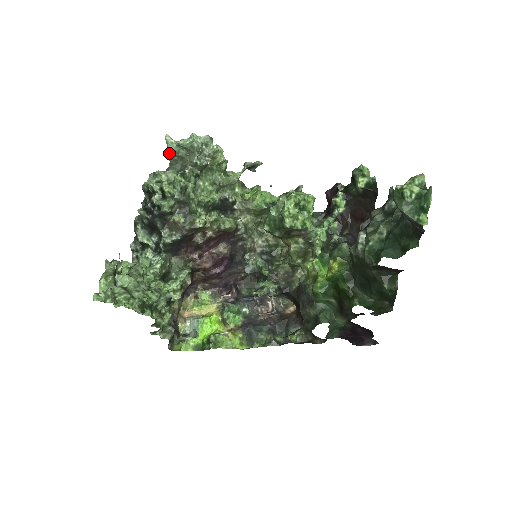
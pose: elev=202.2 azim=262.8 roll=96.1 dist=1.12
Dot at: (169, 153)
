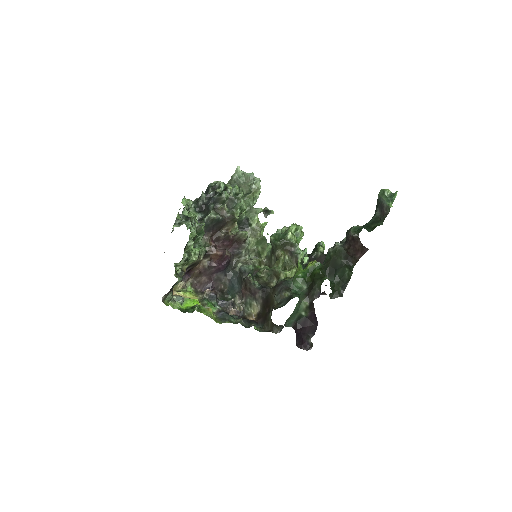
Dot at: (236, 175)
